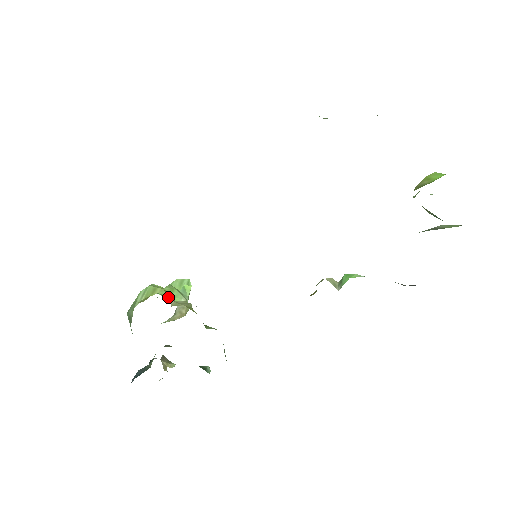
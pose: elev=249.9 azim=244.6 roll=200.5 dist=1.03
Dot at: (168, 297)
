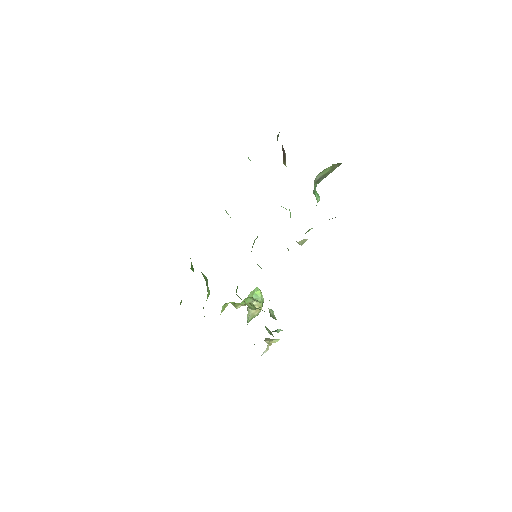
Dot at: (235, 305)
